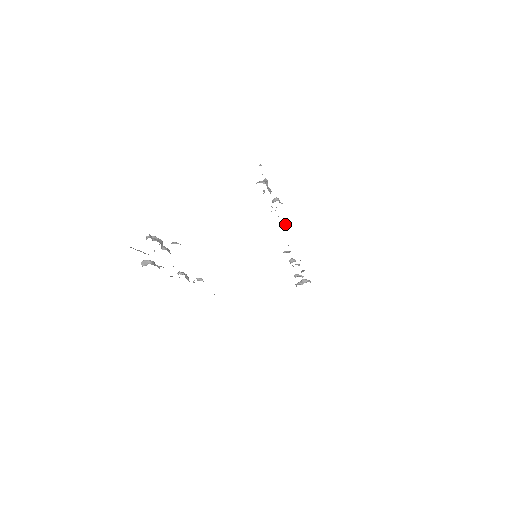
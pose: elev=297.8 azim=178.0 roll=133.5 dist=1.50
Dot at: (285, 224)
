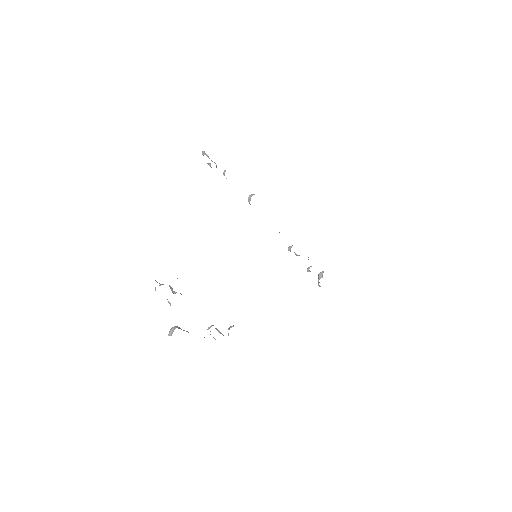
Dot at: occluded
